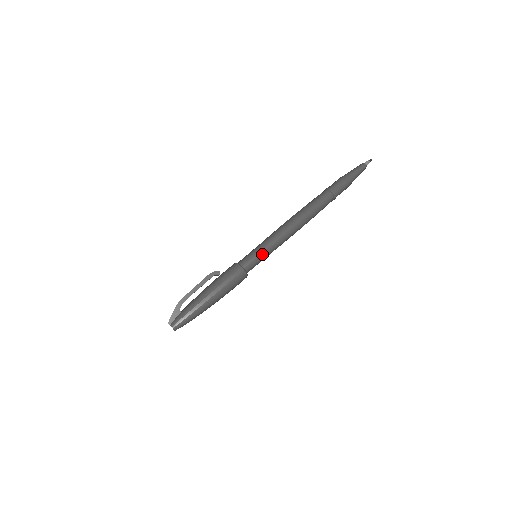
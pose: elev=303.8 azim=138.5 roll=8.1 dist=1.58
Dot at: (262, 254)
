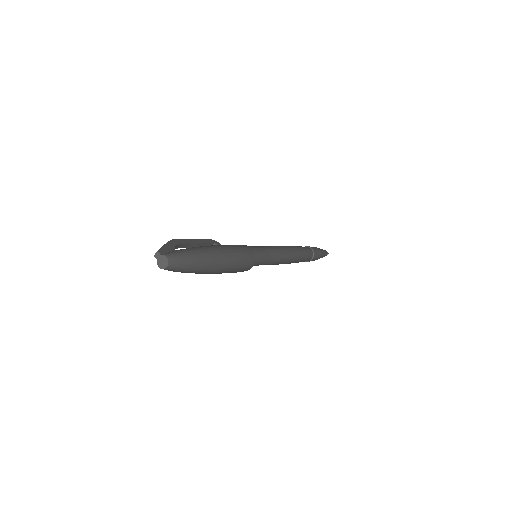
Dot at: (267, 251)
